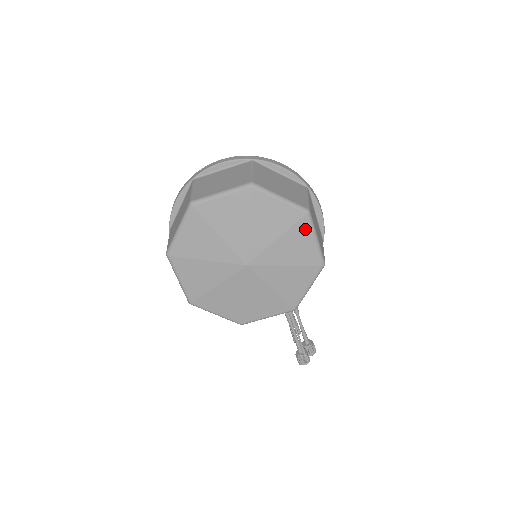
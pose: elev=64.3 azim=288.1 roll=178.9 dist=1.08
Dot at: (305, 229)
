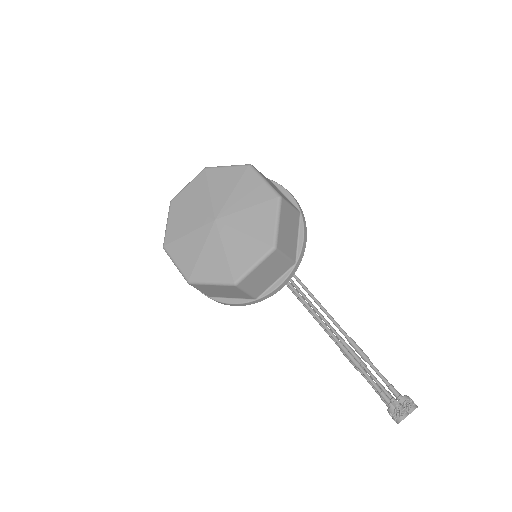
Dot at: (251, 176)
